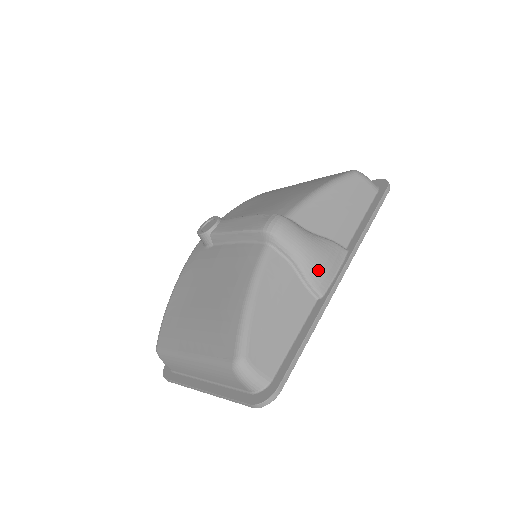
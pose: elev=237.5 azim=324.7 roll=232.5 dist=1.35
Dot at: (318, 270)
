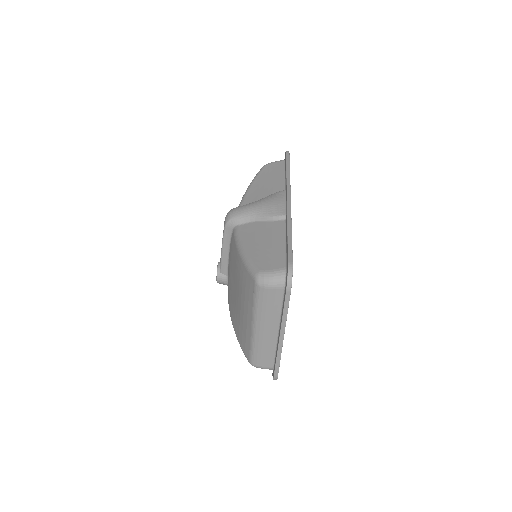
Dot at: (271, 208)
